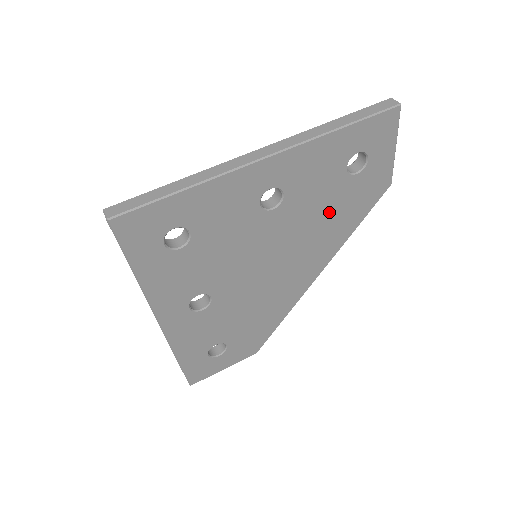
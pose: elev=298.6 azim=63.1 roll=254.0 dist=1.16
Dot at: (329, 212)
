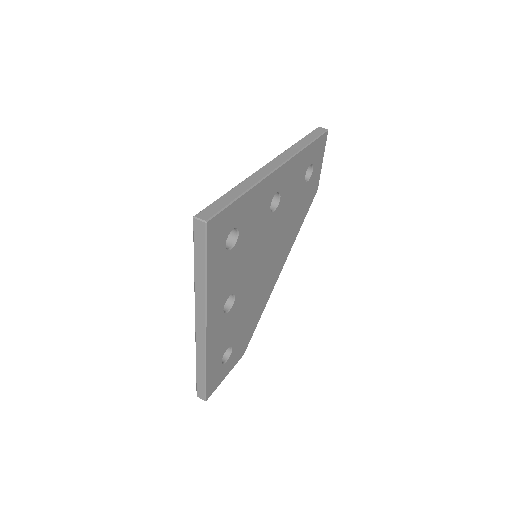
Dot at: (294, 213)
